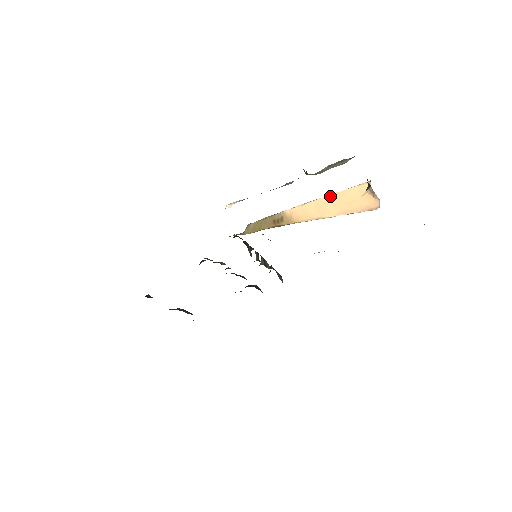
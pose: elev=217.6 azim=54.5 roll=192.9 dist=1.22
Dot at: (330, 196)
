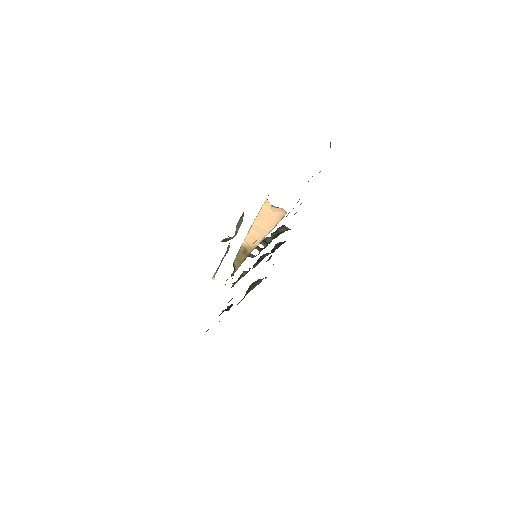
Dot at: (256, 220)
